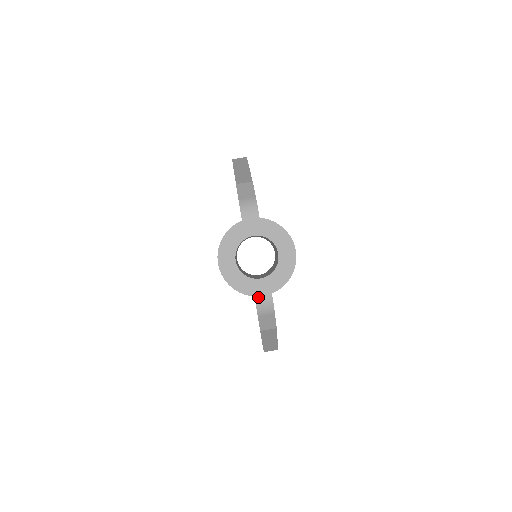
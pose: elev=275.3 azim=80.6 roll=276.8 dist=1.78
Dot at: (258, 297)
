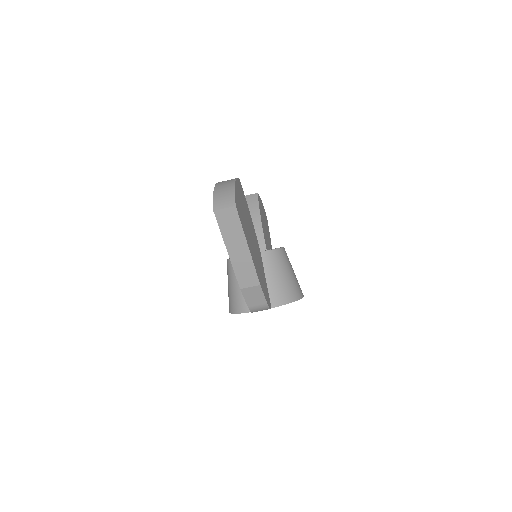
Dot at: occluded
